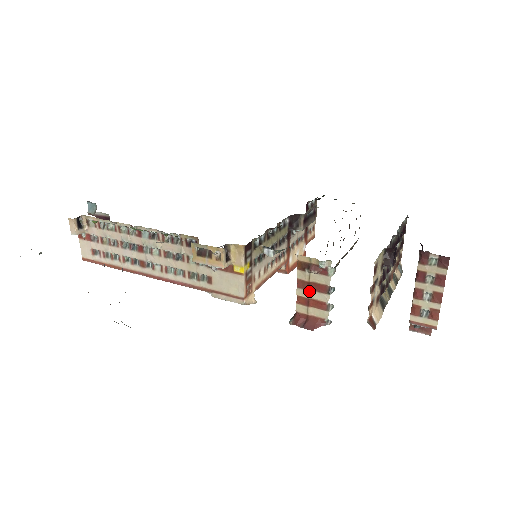
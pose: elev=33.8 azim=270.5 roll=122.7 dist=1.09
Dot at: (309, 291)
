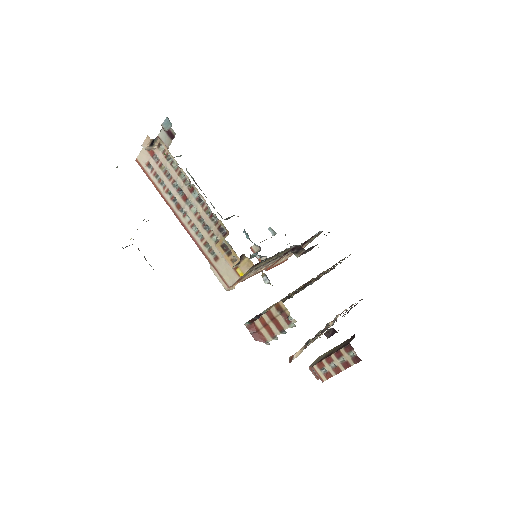
Dot at: (271, 321)
